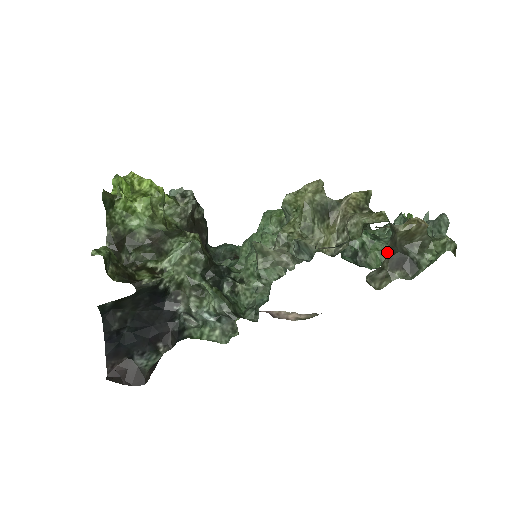
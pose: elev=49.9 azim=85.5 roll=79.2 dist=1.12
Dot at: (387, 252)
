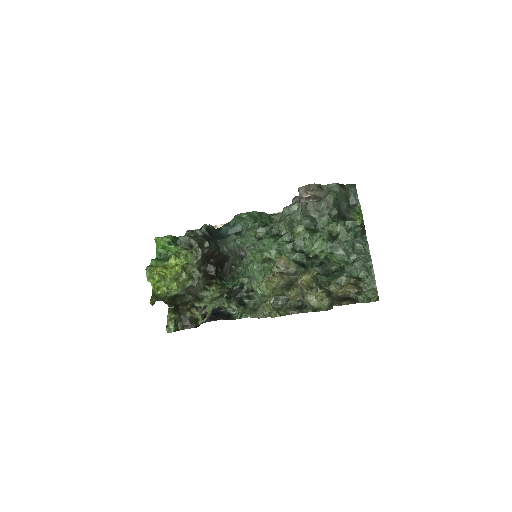
Dot at: occluded
